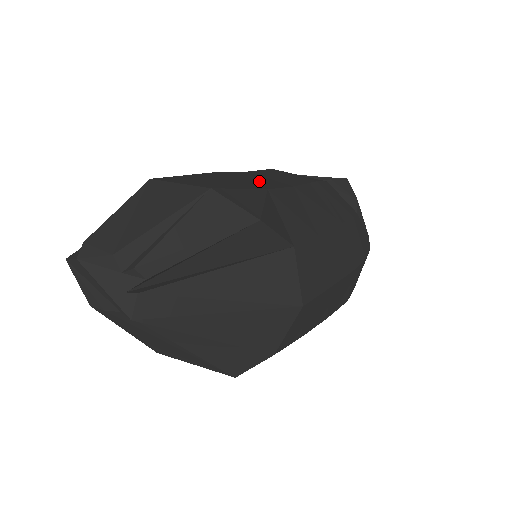
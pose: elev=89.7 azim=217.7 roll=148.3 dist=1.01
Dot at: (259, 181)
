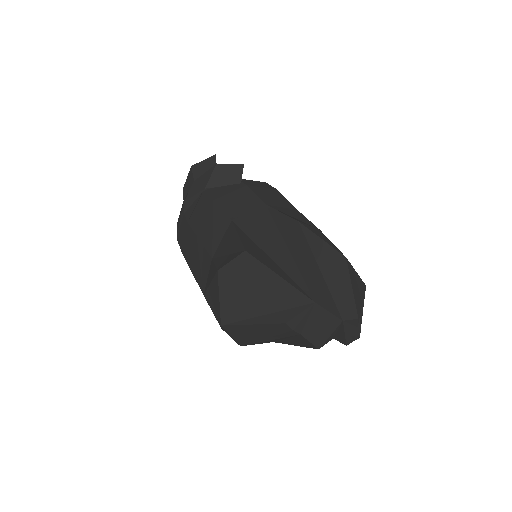
Dot at: occluded
